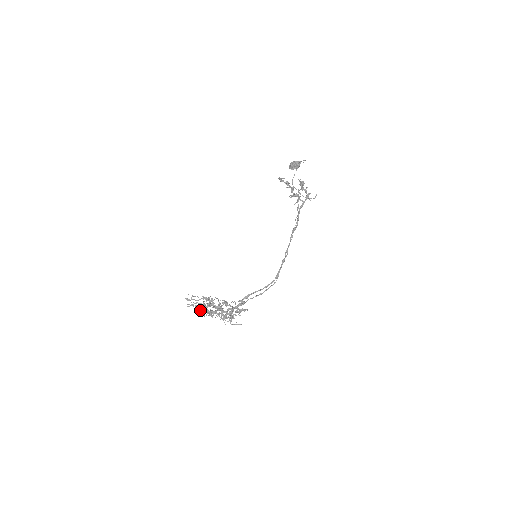
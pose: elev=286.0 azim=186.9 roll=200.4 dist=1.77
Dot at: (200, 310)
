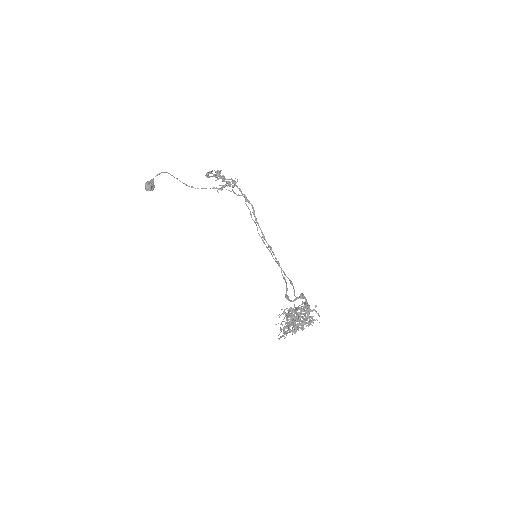
Dot at: (298, 329)
